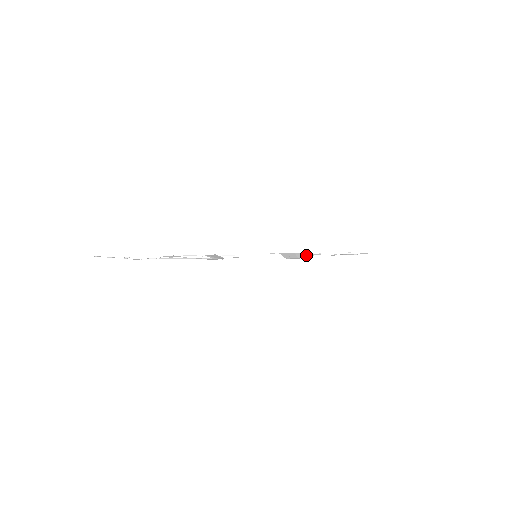
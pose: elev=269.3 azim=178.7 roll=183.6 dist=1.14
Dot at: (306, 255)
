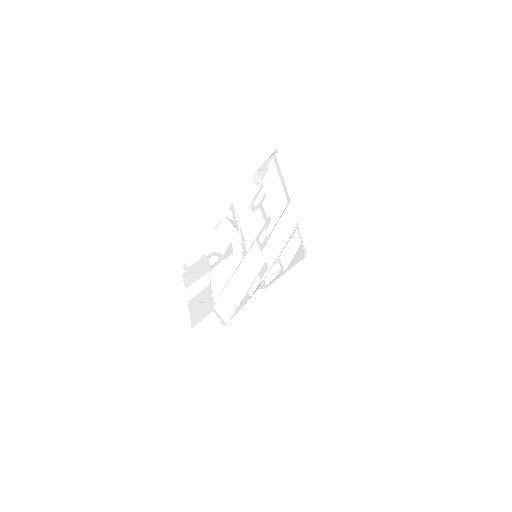
Dot at: (262, 176)
